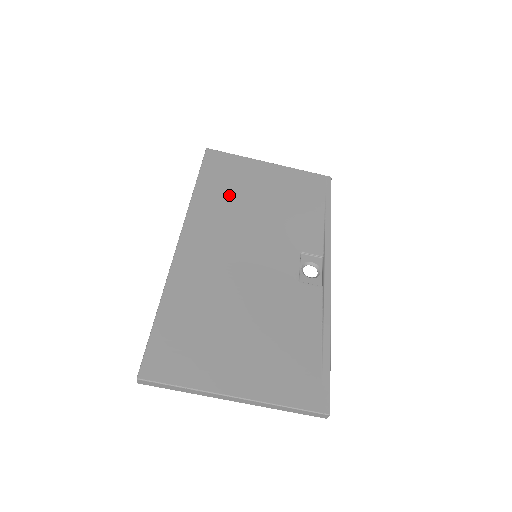
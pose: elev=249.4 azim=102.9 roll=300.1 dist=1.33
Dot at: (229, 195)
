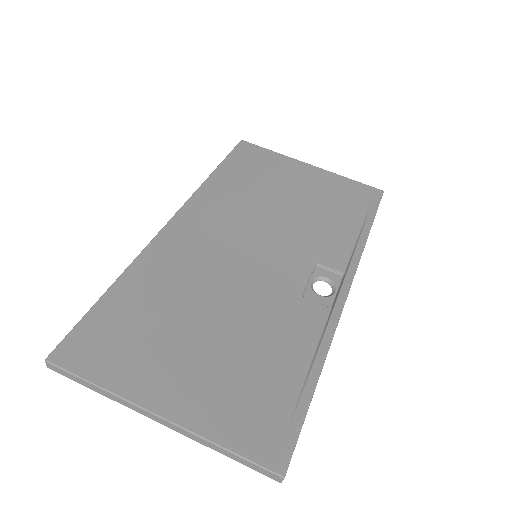
Dot at: (248, 188)
